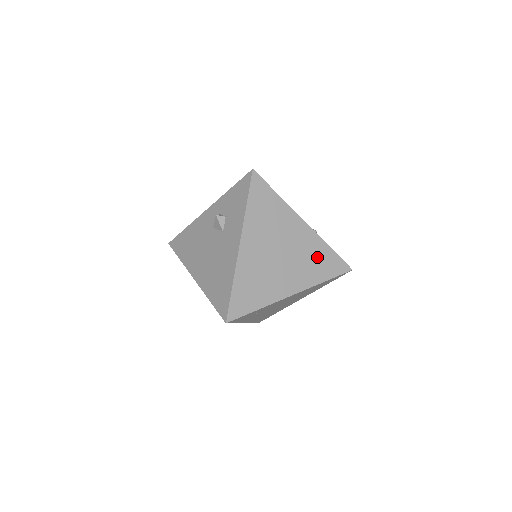
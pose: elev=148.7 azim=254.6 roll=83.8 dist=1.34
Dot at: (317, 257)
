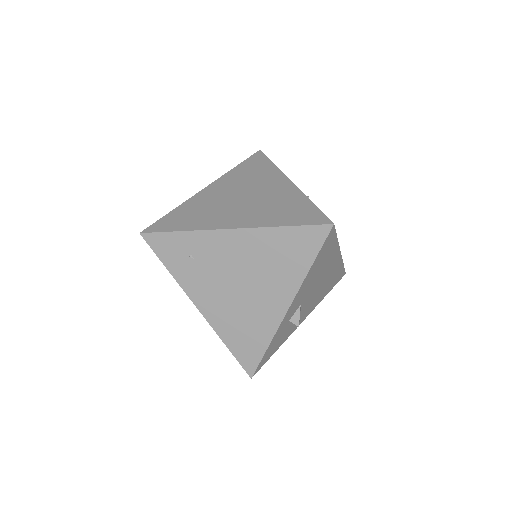
Dot at: (287, 206)
